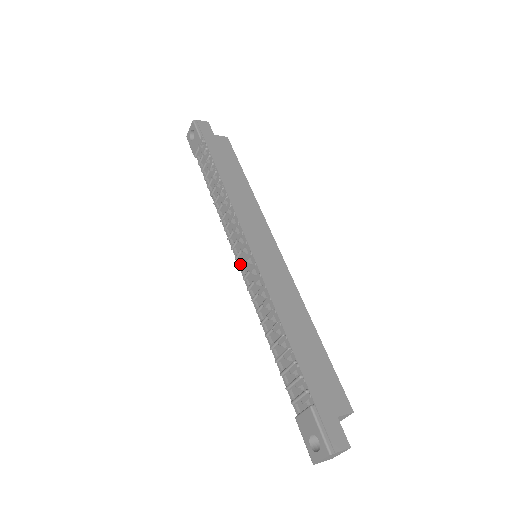
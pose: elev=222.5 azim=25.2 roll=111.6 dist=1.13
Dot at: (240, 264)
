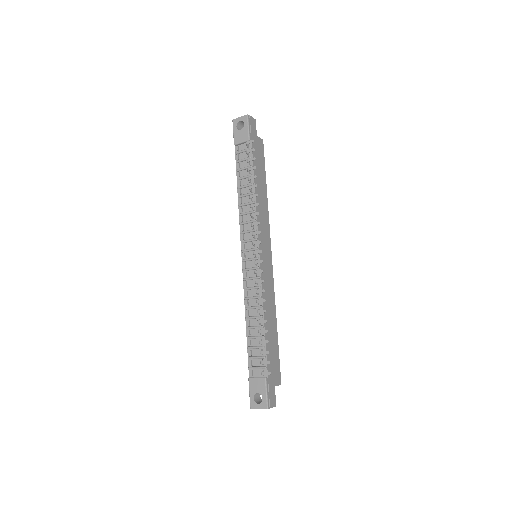
Dot at: (244, 258)
